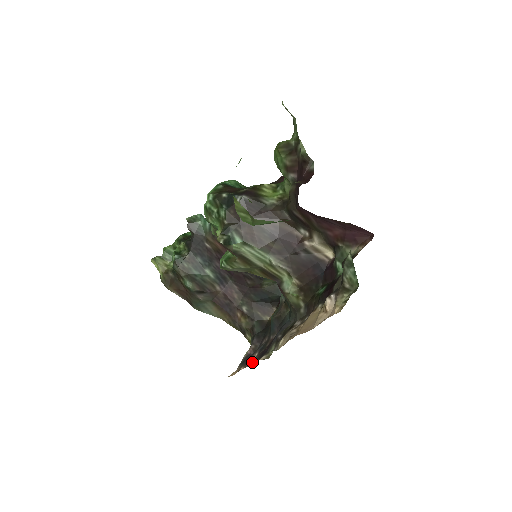
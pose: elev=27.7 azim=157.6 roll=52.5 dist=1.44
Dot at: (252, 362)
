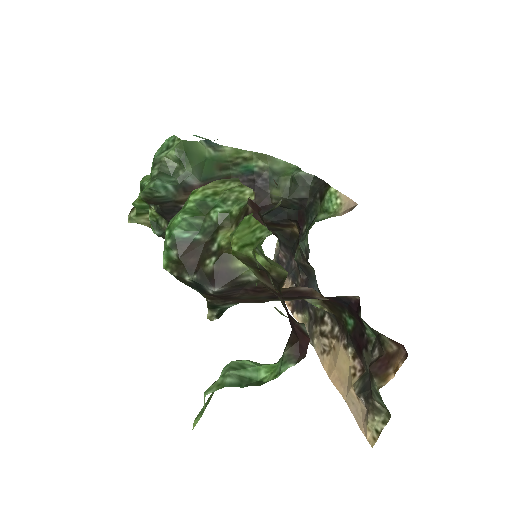
Dot at: (289, 308)
